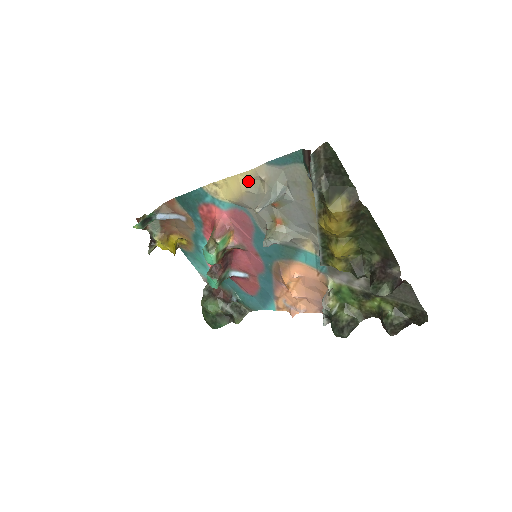
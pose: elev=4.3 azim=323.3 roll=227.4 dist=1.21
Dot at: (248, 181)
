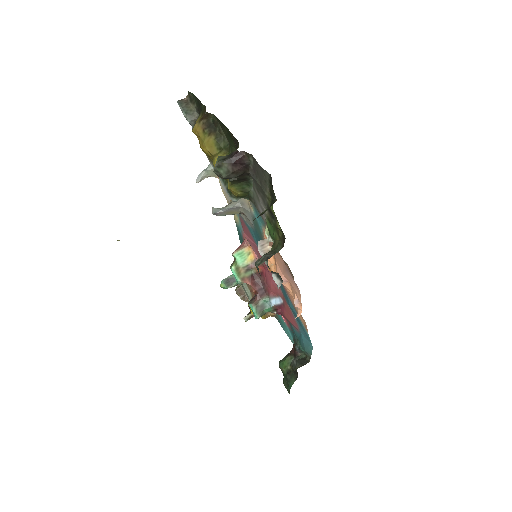
Dot at: (219, 179)
